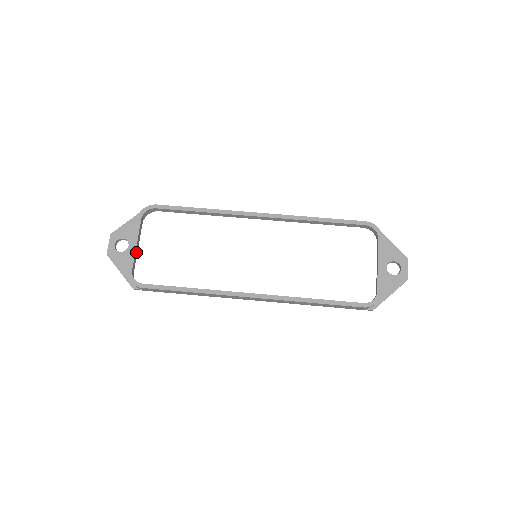
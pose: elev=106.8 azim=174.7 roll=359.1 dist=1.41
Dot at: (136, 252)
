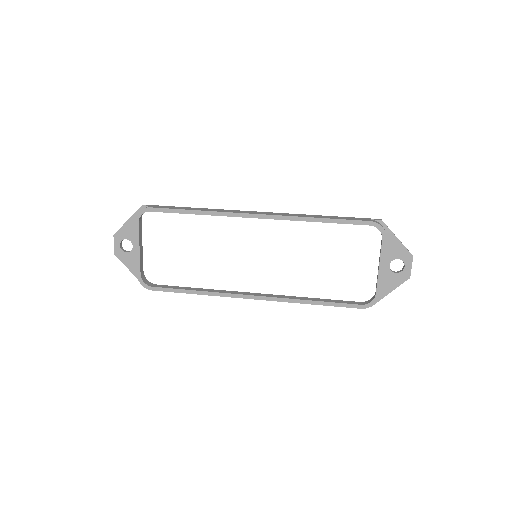
Dot at: (141, 252)
